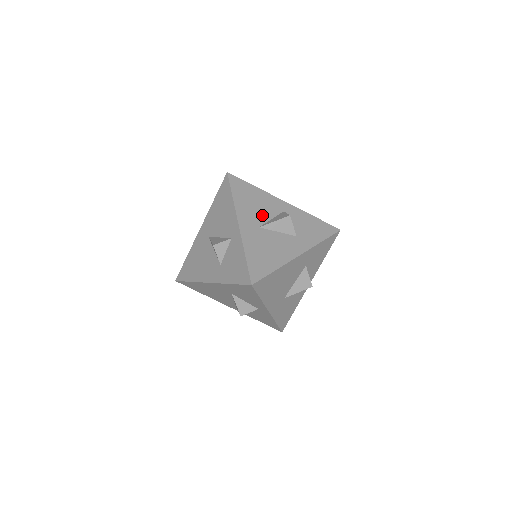
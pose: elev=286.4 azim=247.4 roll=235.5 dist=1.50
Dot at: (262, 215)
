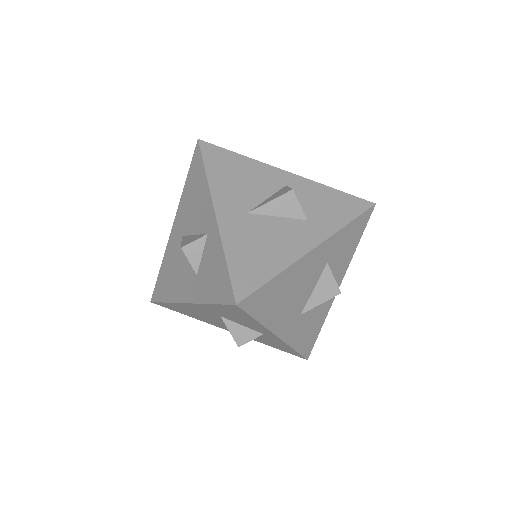
Dot at: (252, 194)
